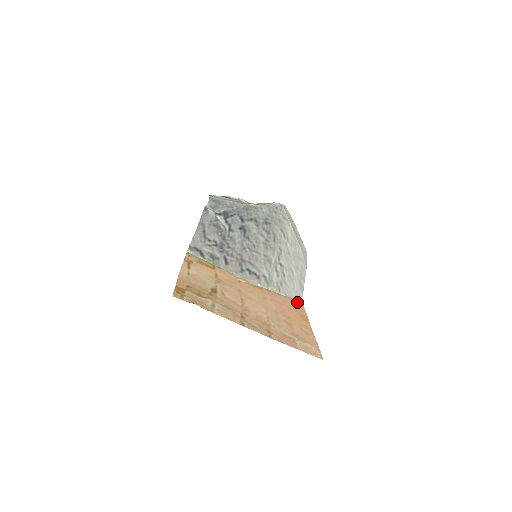
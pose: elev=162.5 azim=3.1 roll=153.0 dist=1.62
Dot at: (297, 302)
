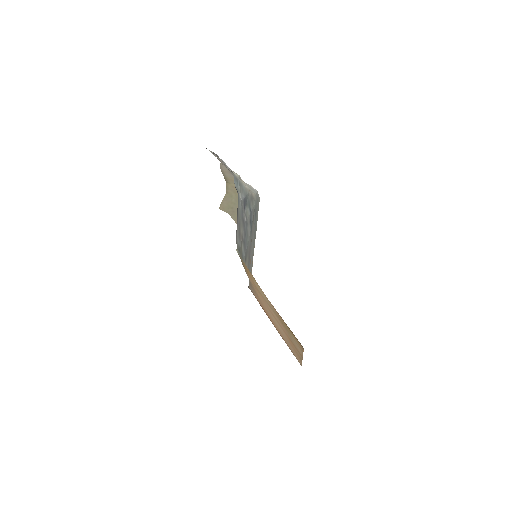
Dot at: (253, 293)
